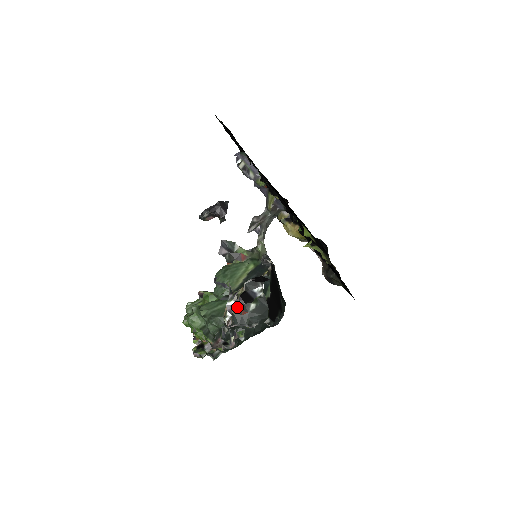
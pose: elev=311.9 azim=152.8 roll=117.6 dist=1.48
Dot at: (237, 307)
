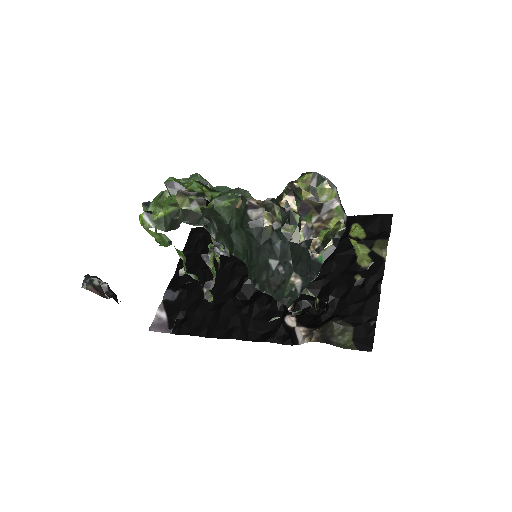
Dot at: occluded
